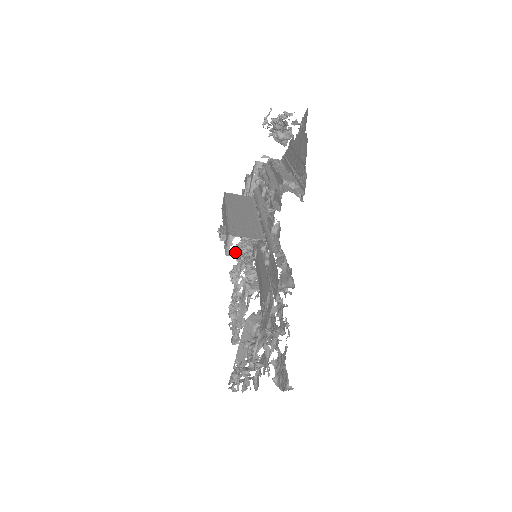
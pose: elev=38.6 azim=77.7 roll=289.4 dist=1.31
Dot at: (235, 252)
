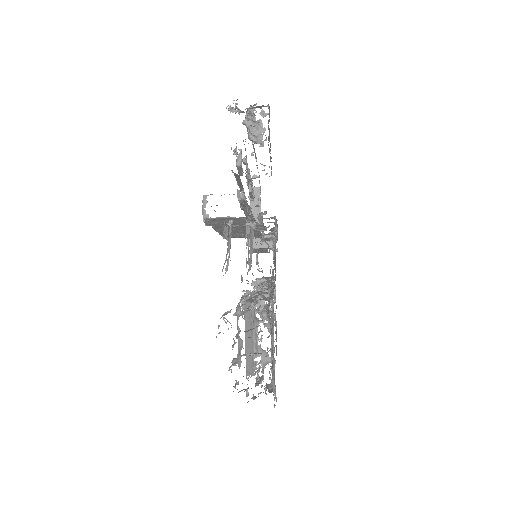
Dot at: occluded
